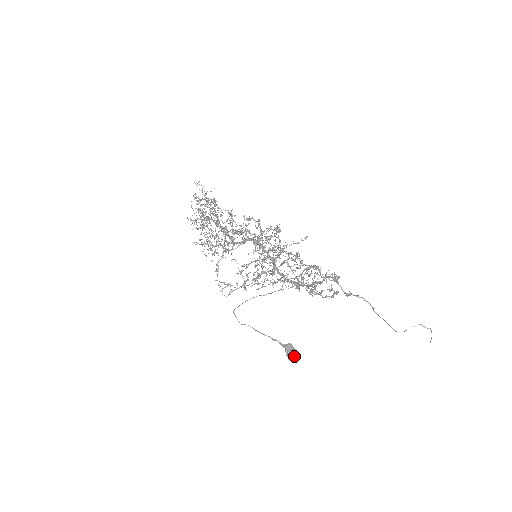
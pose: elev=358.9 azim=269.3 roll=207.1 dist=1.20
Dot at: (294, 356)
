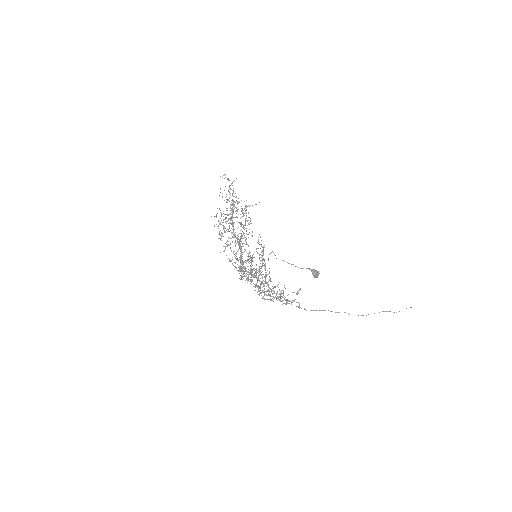
Dot at: (314, 277)
